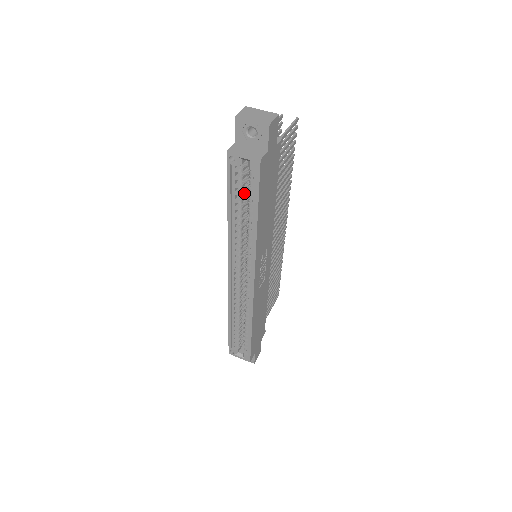
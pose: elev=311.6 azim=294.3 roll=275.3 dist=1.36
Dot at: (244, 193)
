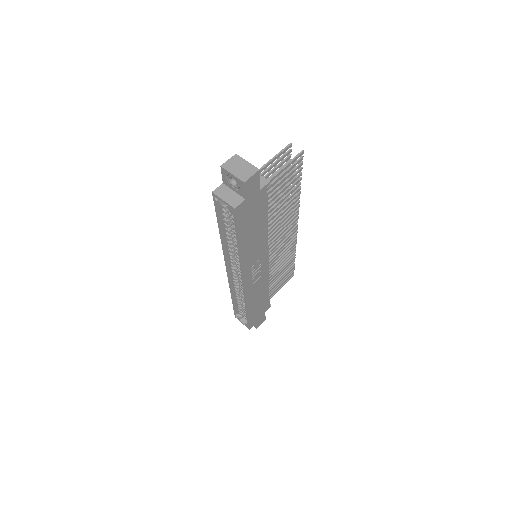
Dot at: occluded
